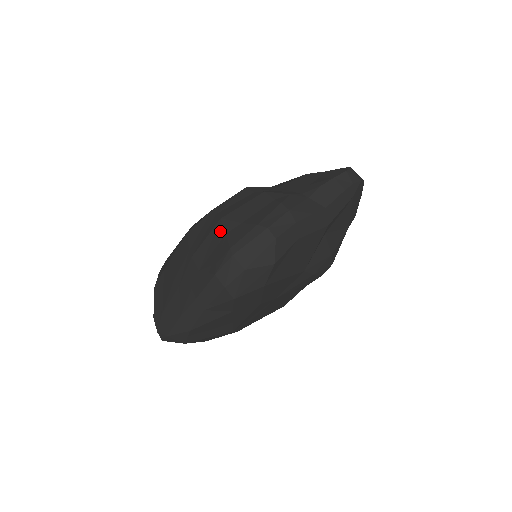
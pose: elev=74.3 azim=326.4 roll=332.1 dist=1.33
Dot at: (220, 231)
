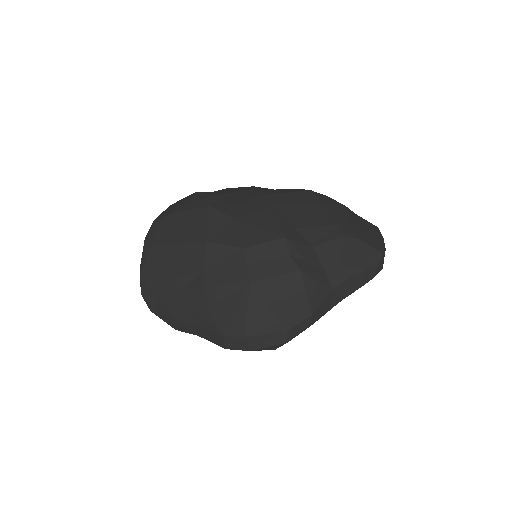
Dot at: (244, 296)
